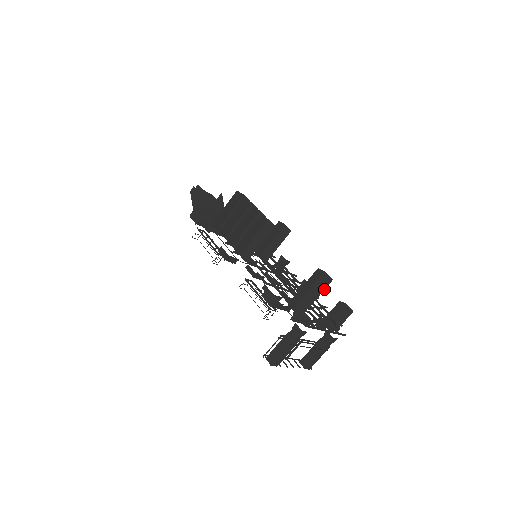
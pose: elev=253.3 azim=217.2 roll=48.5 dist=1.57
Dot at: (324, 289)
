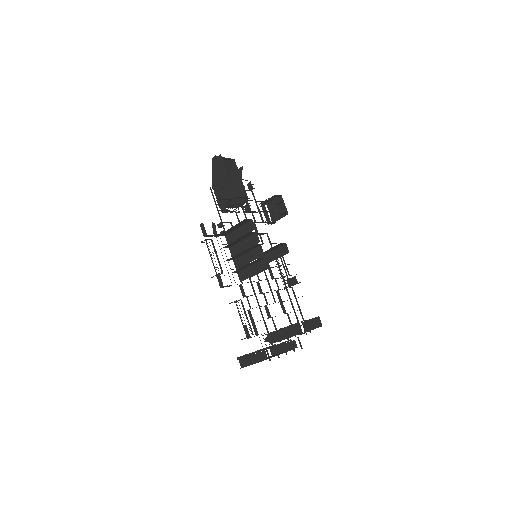
Dot at: occluded
